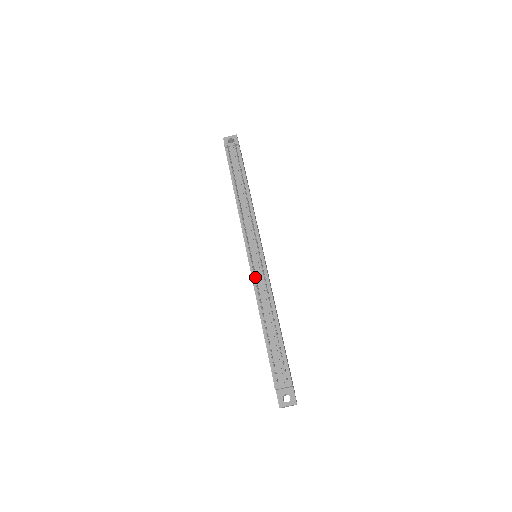
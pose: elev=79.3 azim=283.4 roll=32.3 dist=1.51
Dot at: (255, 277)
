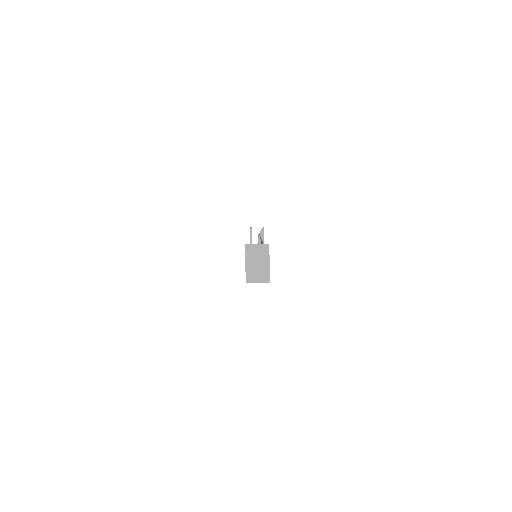
Dot at: occluded
